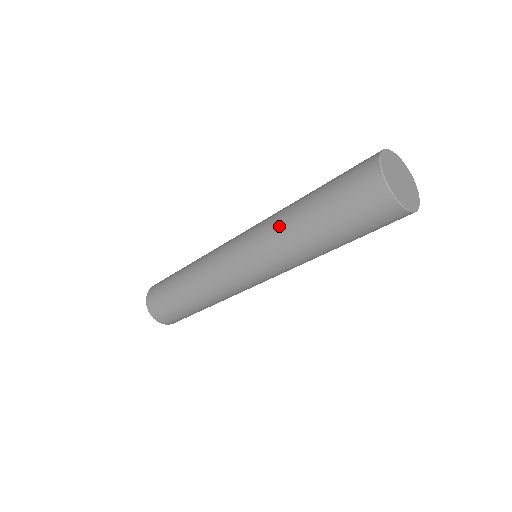
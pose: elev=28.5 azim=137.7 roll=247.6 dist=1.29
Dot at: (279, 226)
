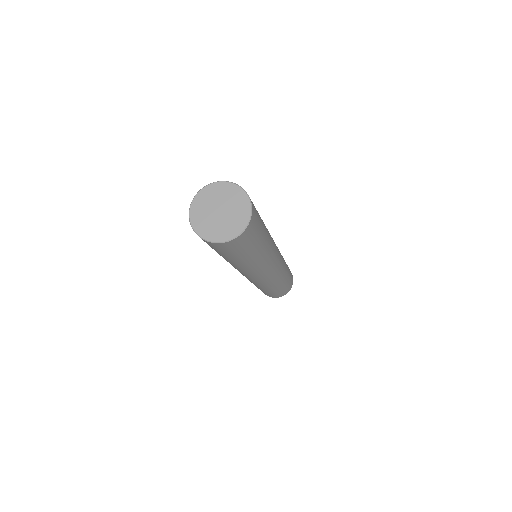
Dot at: occluded
